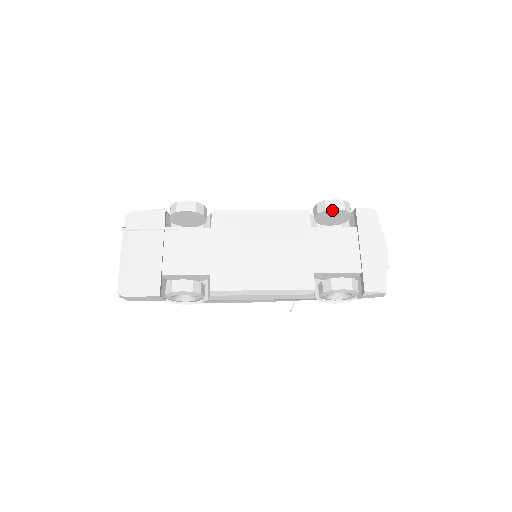
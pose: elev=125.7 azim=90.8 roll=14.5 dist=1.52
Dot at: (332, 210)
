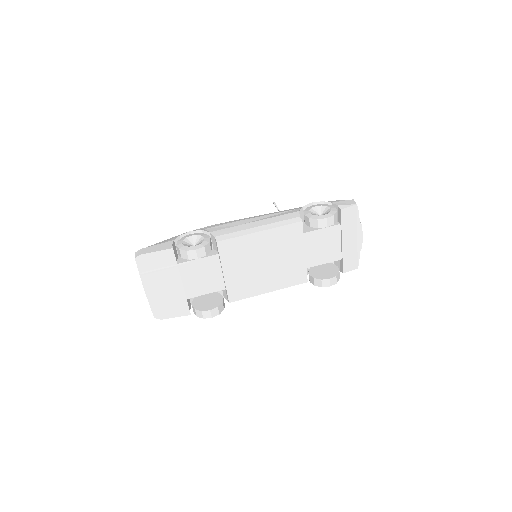
Dot at: (323, 227)
